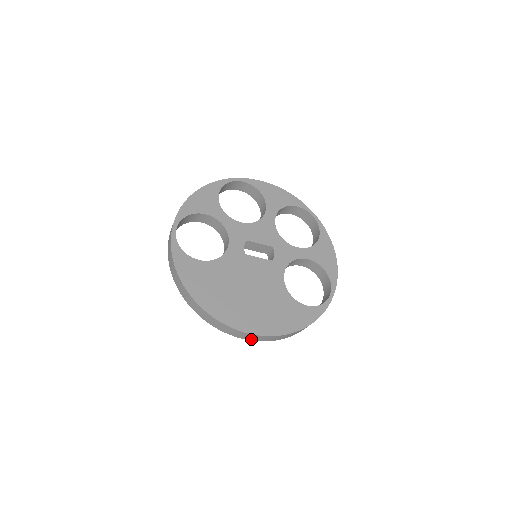
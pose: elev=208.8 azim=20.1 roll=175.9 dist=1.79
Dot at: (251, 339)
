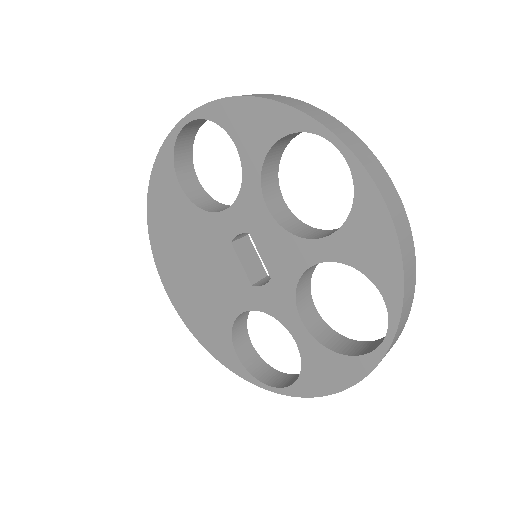
Dot at: occluded
